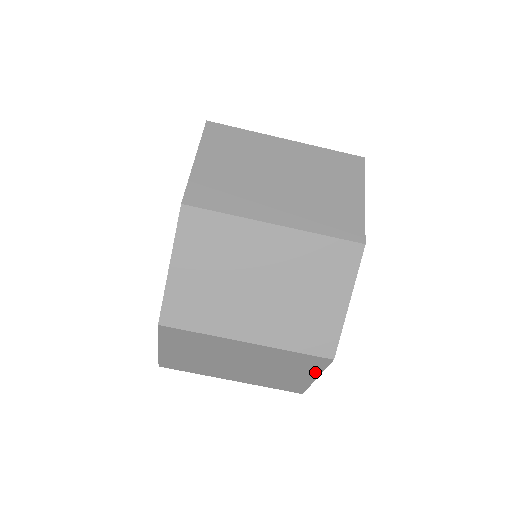
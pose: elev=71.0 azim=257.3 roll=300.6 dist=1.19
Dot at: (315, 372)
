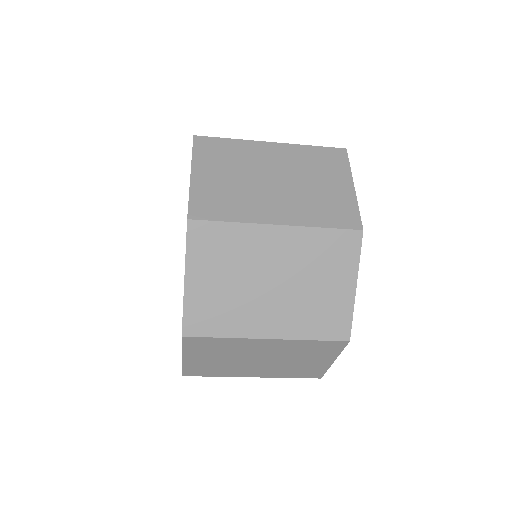
Dot at: occluded
